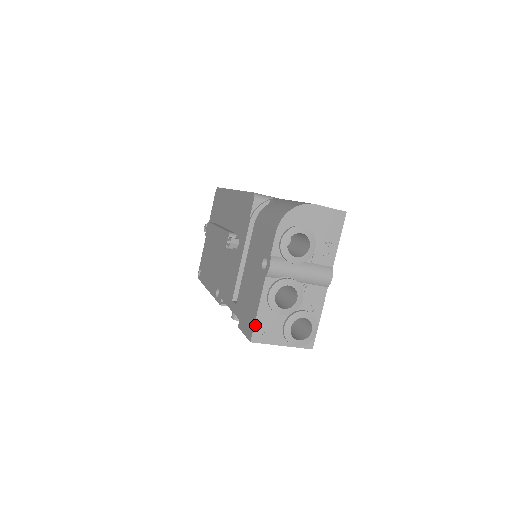
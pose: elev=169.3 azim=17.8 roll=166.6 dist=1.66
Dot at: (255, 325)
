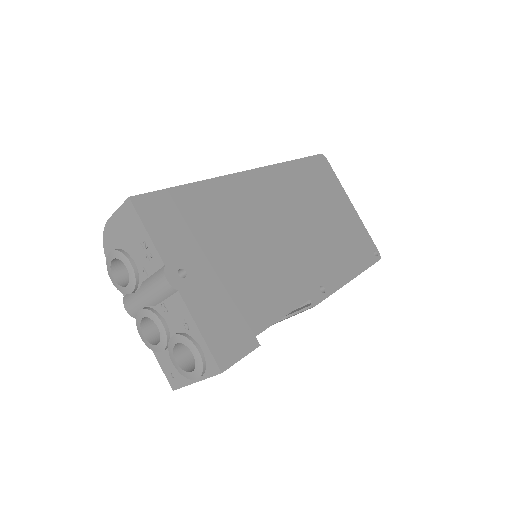
Dot at: (164, 371)
